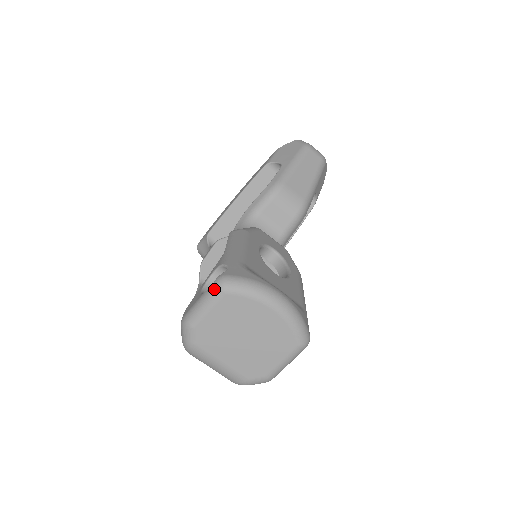
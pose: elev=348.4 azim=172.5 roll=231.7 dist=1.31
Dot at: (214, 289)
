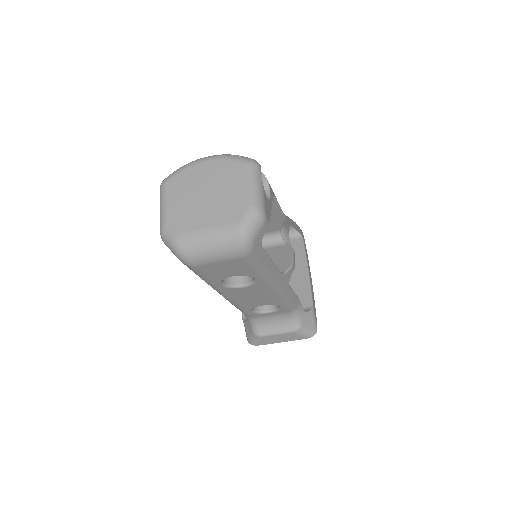
Dot at: (160, 191)
